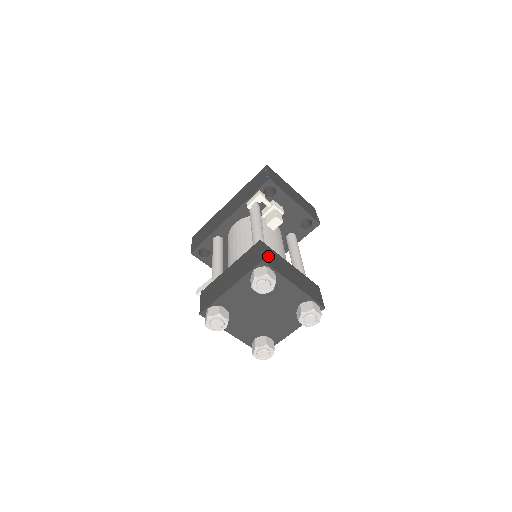
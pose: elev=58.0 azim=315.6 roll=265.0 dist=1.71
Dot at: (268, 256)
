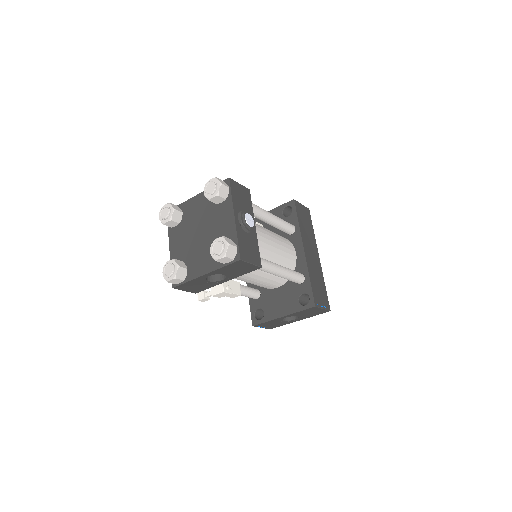
Dot at: occluded
